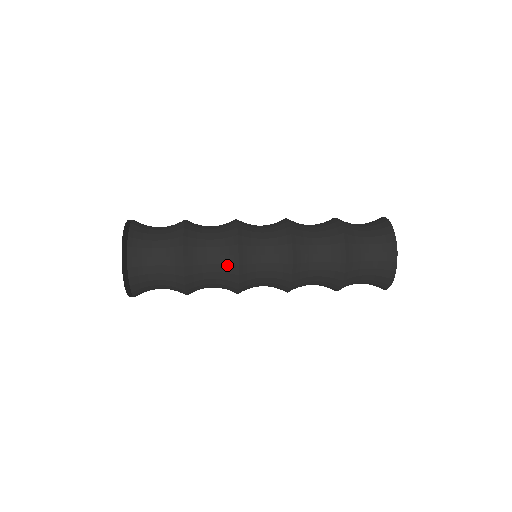
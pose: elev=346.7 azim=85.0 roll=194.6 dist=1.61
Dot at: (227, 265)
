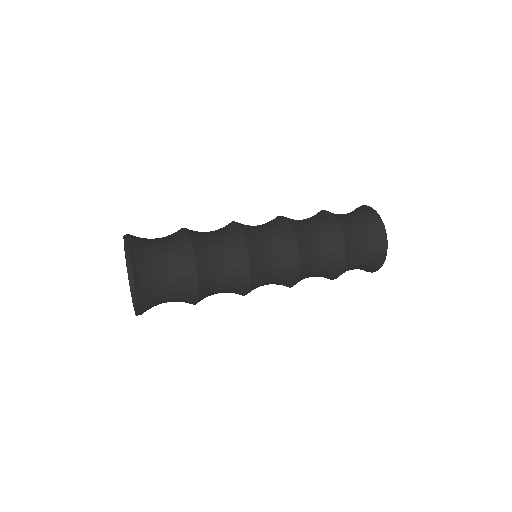
Dot at: (235, 292)
